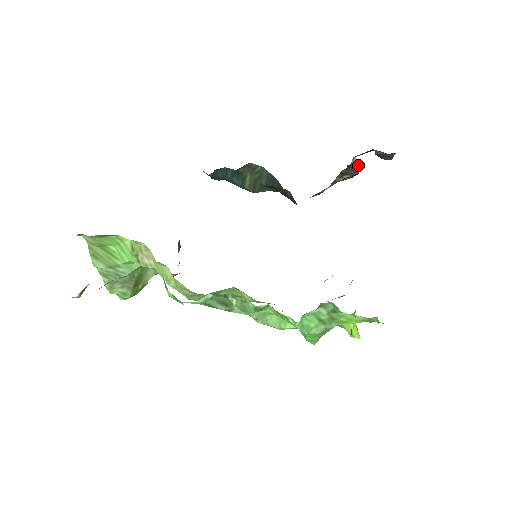
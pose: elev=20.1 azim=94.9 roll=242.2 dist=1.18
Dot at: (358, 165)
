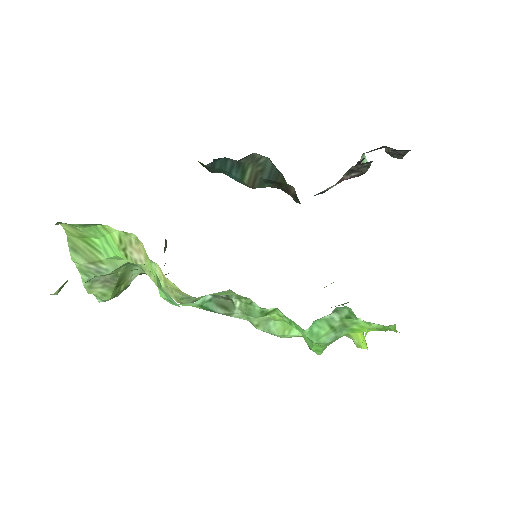
Dot at: (369, 162)
